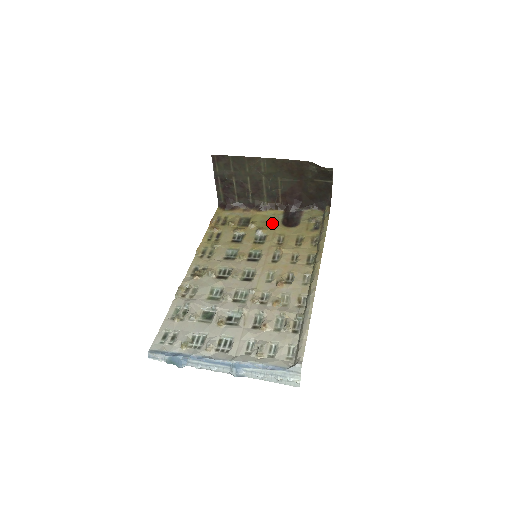
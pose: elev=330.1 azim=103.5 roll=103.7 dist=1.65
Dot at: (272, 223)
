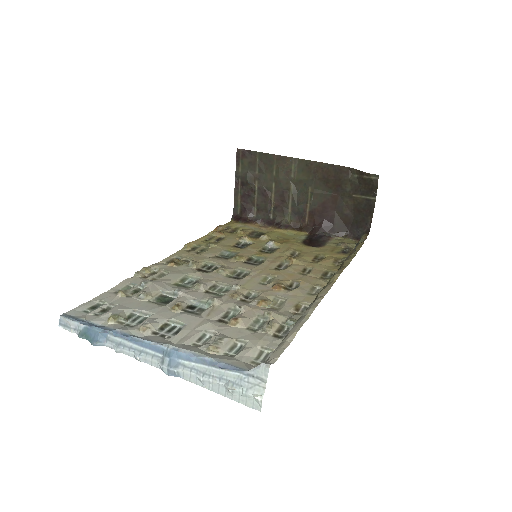
Dot at: (290, 240)
